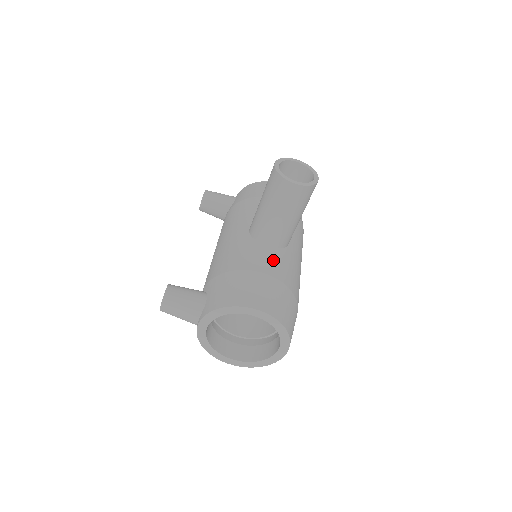
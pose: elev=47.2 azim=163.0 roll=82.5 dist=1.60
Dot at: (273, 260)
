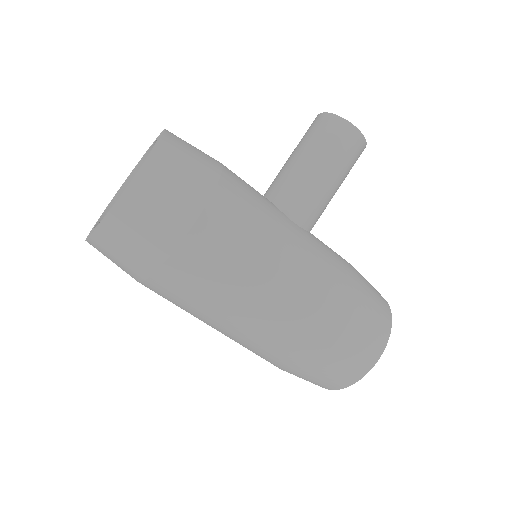
Dot at: occluded
